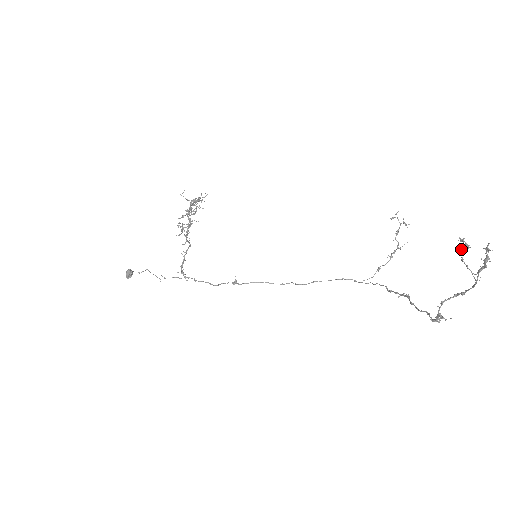
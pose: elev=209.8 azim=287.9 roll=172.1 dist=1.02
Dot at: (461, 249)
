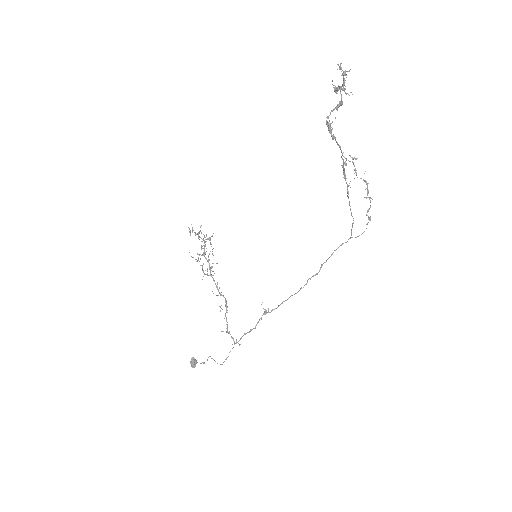
Dot at: (334, 90)
